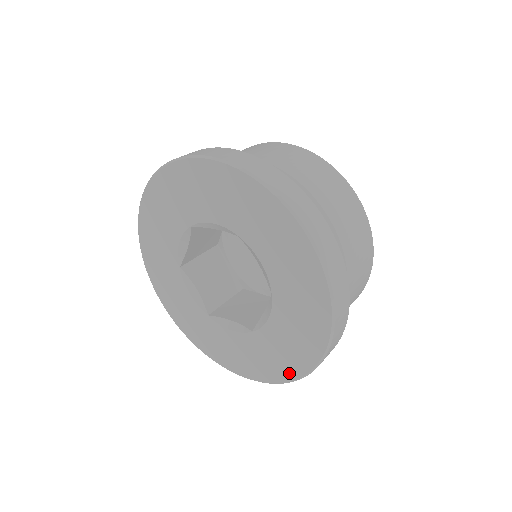
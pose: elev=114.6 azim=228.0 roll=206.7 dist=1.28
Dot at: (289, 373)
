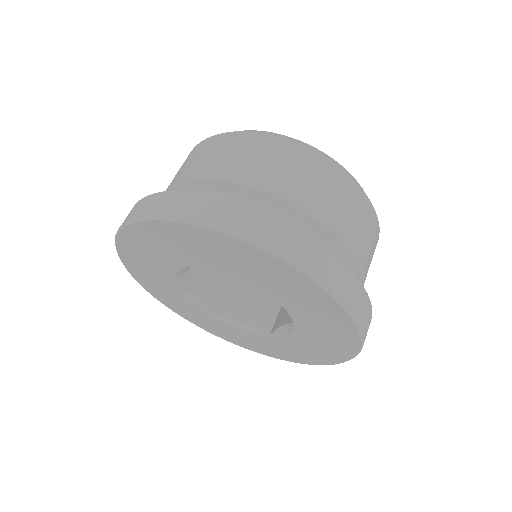
Dot at: (309, 361)
